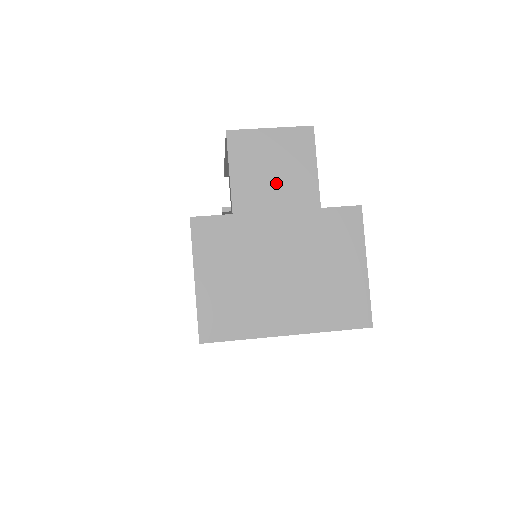
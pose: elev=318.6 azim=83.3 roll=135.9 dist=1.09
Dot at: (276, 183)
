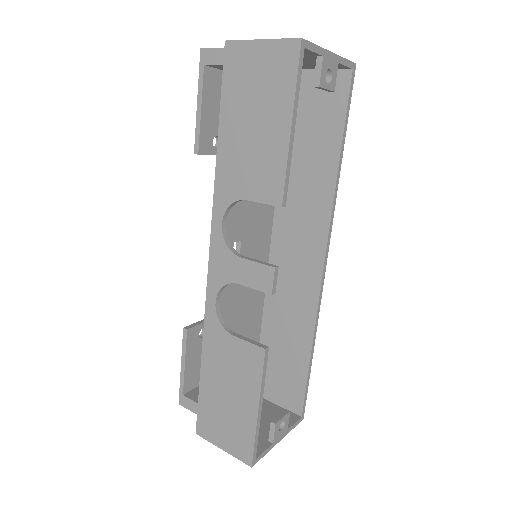
Dot at: occluded
